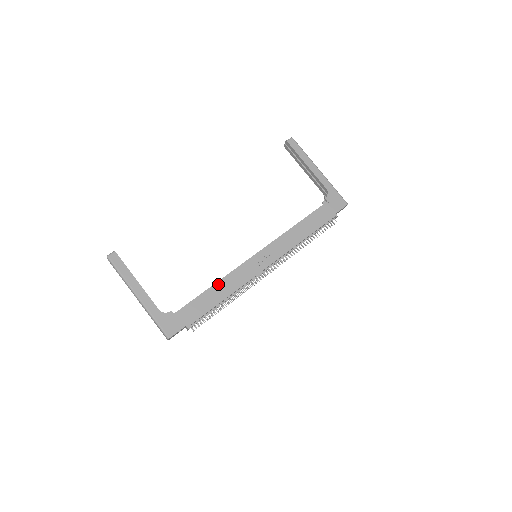
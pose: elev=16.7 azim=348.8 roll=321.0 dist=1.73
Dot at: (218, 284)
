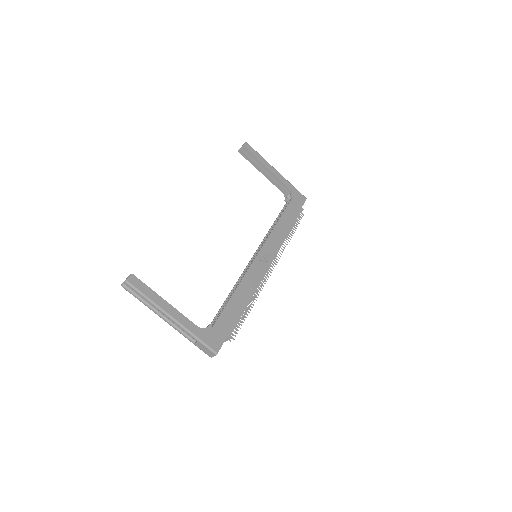
Dot at: (239, 288)
